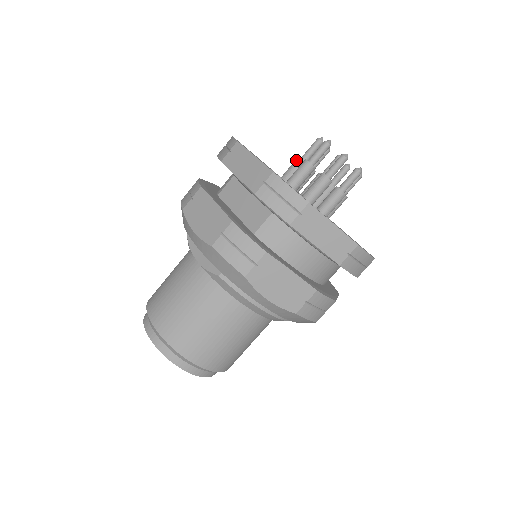
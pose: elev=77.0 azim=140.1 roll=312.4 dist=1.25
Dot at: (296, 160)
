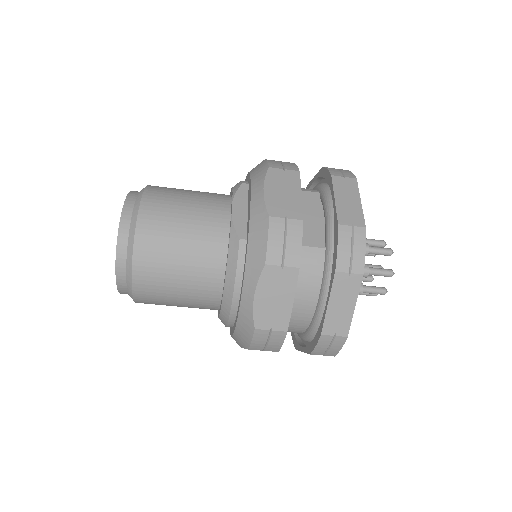
Dot at: occluded
